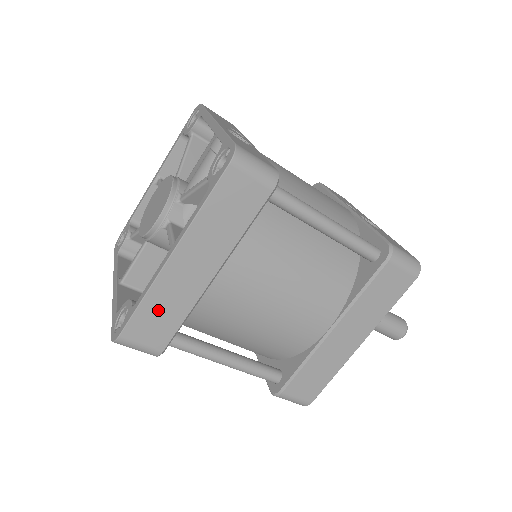
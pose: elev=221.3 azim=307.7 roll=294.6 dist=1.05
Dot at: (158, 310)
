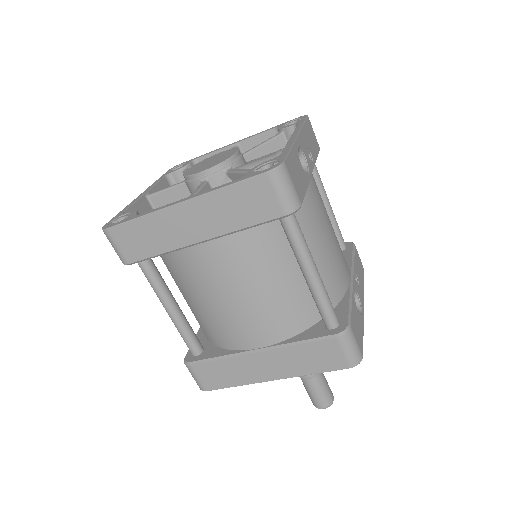
Dot at: (146, 233)
